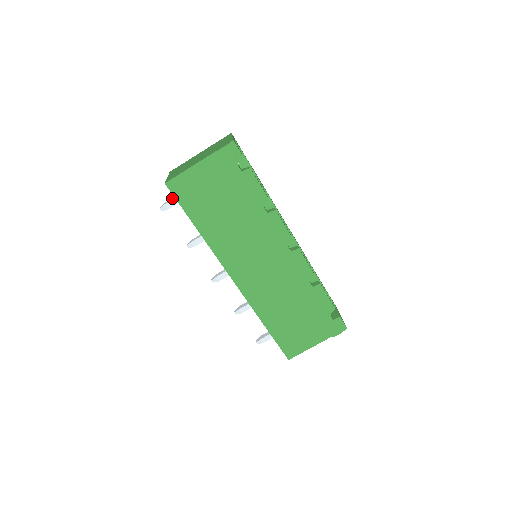
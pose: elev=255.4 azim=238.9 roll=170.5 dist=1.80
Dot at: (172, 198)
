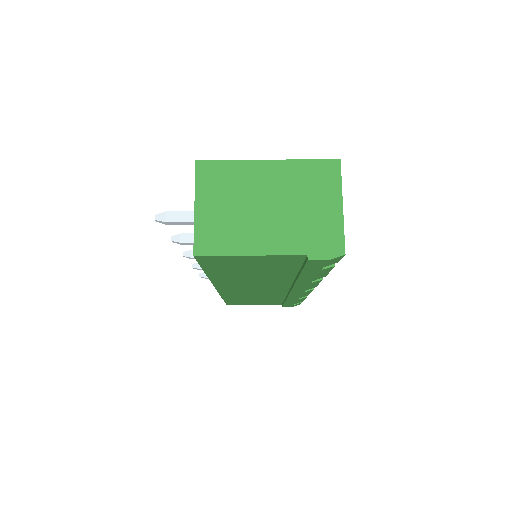
Dot at: (184, 213)
